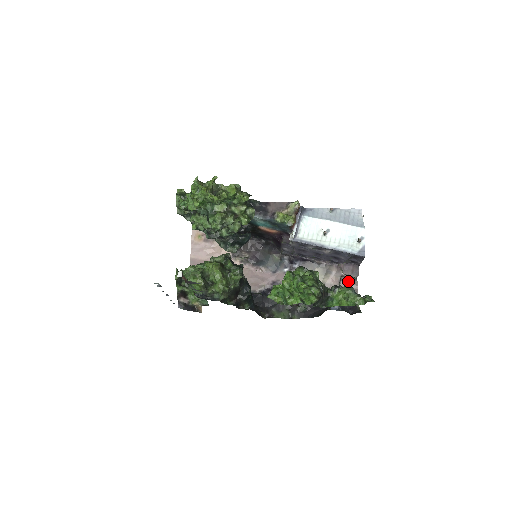
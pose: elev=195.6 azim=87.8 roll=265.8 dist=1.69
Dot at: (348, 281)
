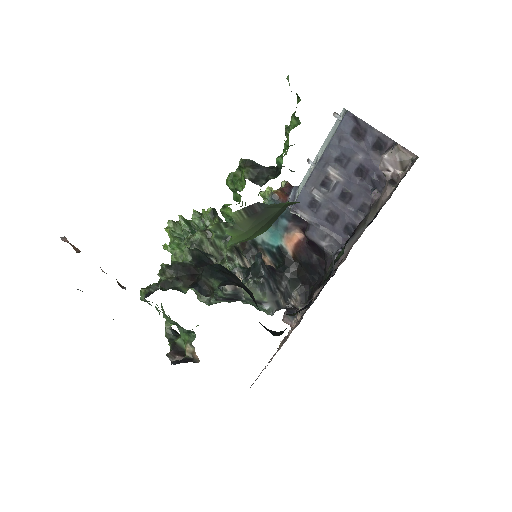
Dot at: occluded
